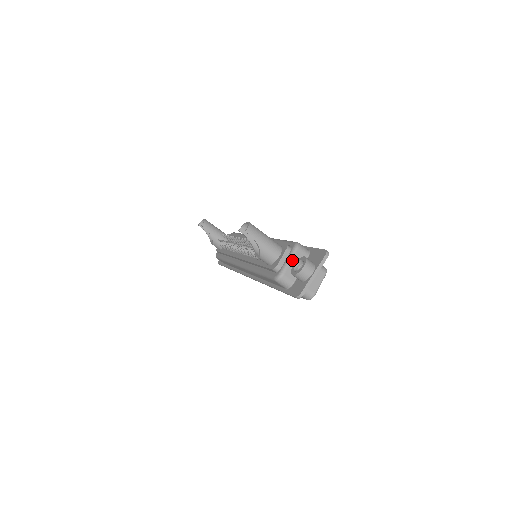
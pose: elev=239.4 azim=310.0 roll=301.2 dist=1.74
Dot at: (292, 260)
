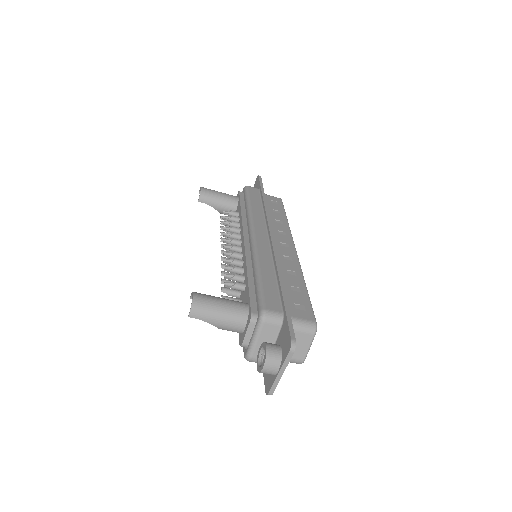
Dot at: (258, 338)
